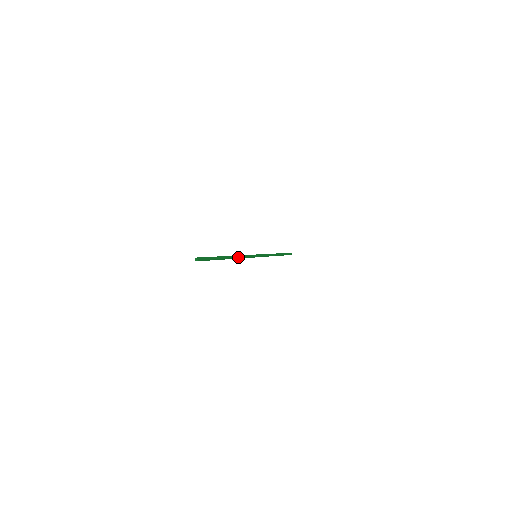
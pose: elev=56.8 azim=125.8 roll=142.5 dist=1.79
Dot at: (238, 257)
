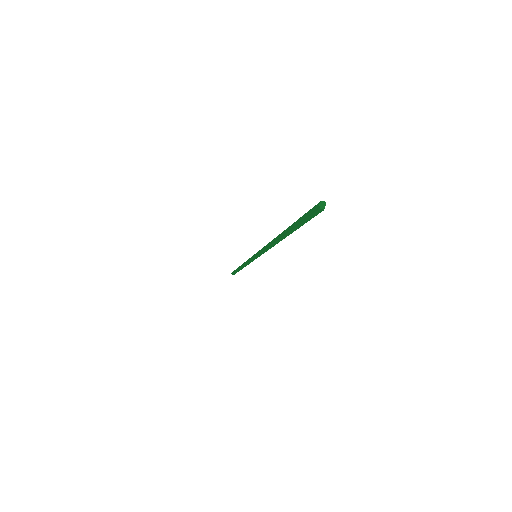
Dot at: (274, 245)
